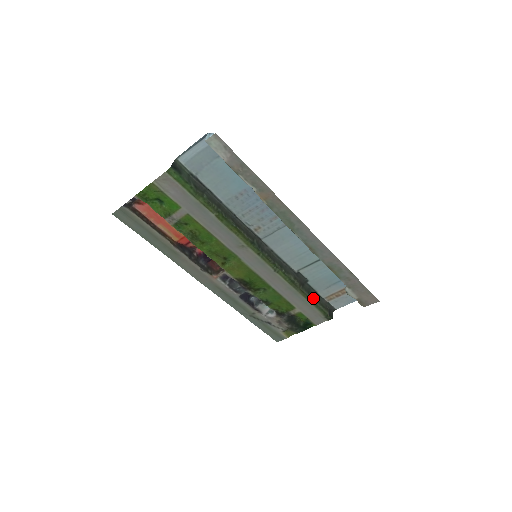
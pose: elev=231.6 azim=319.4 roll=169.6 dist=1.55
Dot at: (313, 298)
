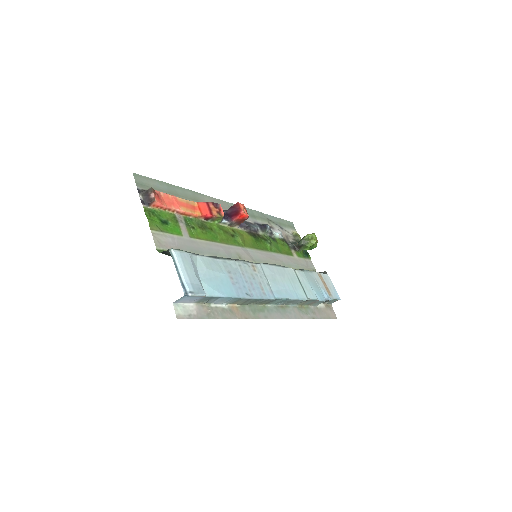
Dot at: occluded
